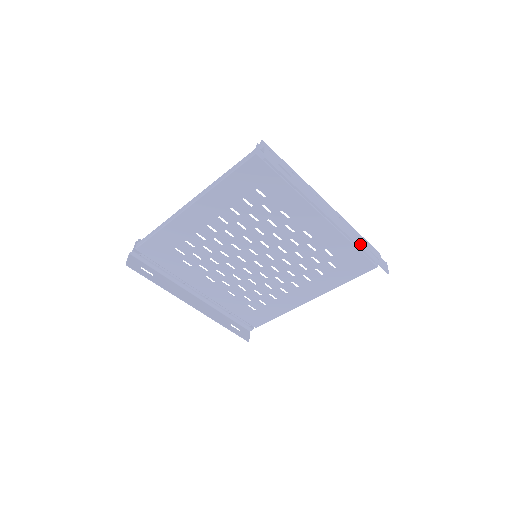
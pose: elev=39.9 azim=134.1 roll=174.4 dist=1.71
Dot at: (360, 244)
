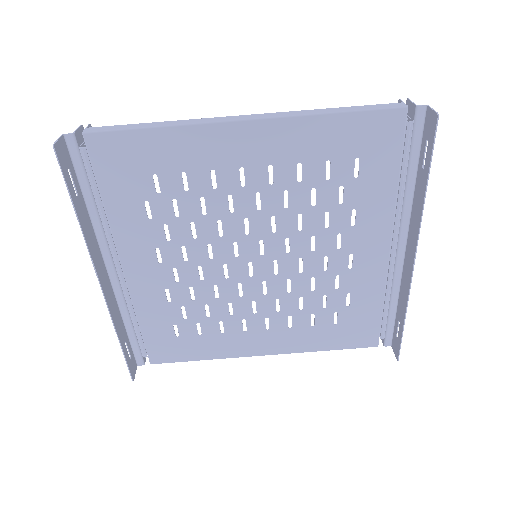
Dot at: (404, 307)
